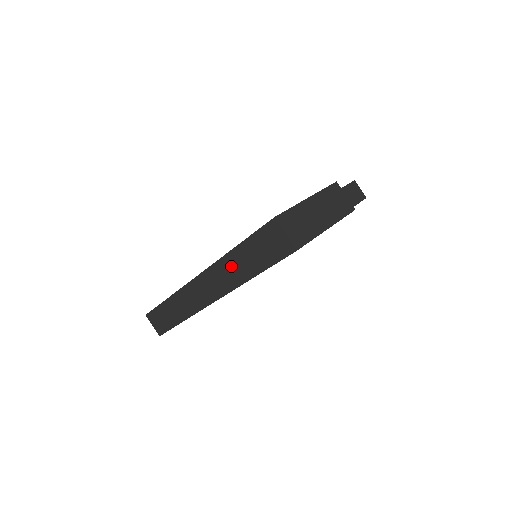
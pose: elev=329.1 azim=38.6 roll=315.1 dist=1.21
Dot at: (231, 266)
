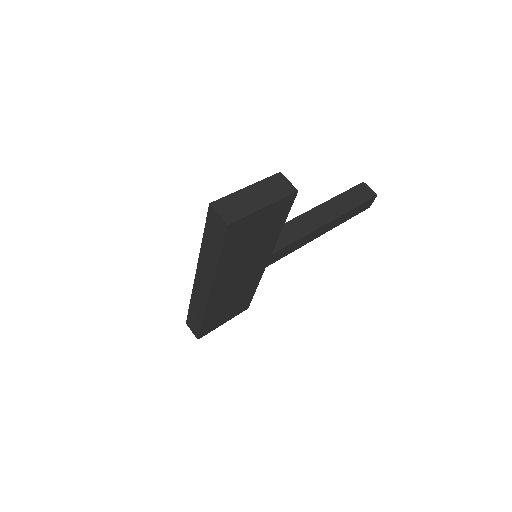
Dot at: (206, 256)
